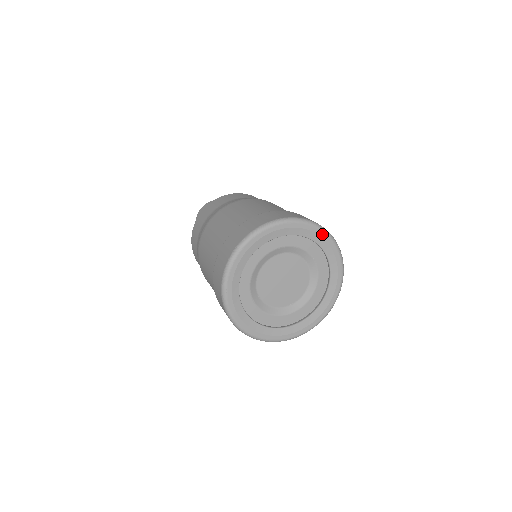
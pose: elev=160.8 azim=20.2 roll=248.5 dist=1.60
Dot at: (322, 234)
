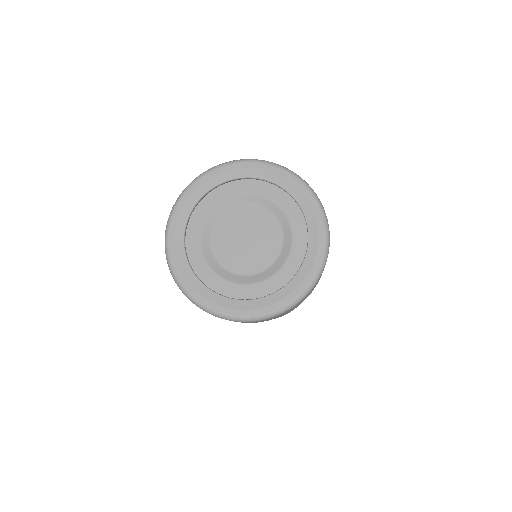
Dot at: (274, 169)
